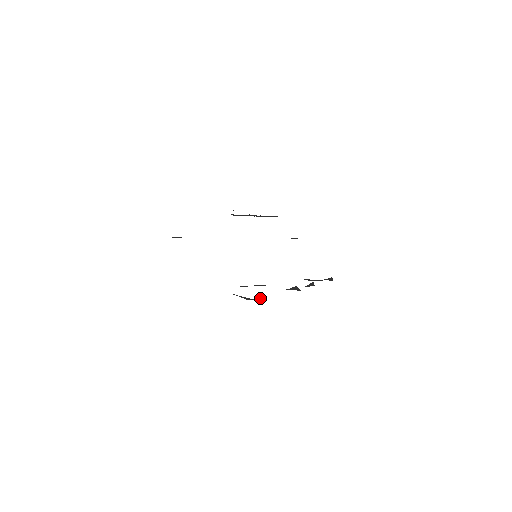
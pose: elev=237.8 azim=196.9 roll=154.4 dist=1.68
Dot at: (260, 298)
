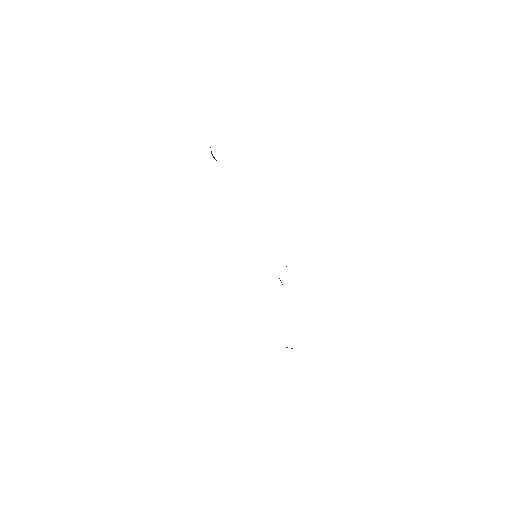
Dot at: occluded
